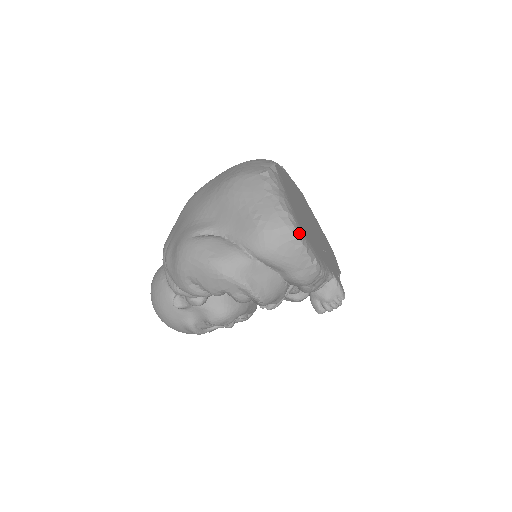
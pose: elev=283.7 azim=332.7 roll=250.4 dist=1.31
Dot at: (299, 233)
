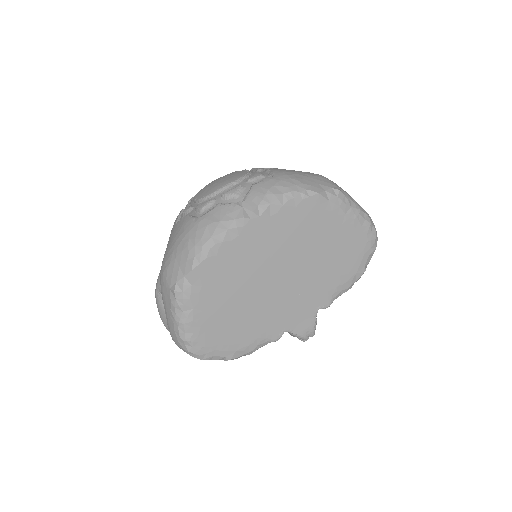
Dot at: (195, 354)
